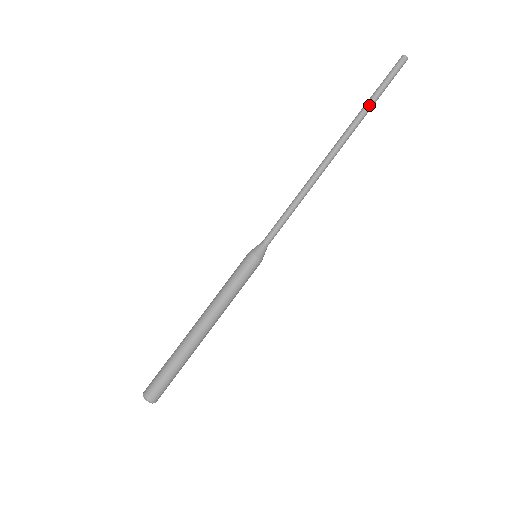
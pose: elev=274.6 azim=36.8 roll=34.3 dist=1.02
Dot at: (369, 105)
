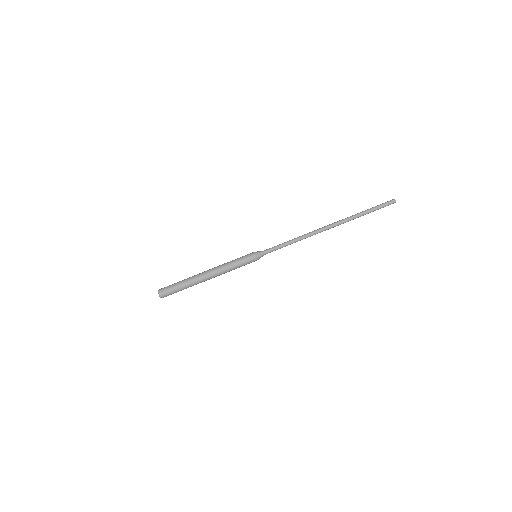
Dot at: (361, 215)
